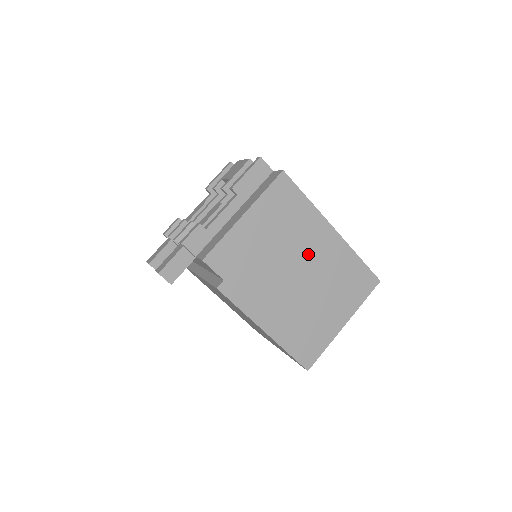
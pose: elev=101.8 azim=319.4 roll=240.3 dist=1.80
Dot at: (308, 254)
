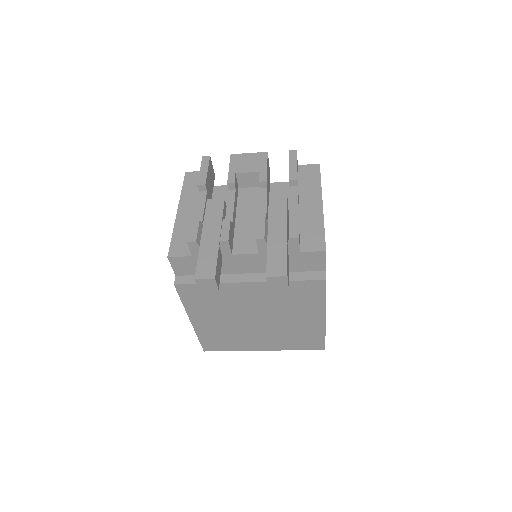
Dot at: occluded
